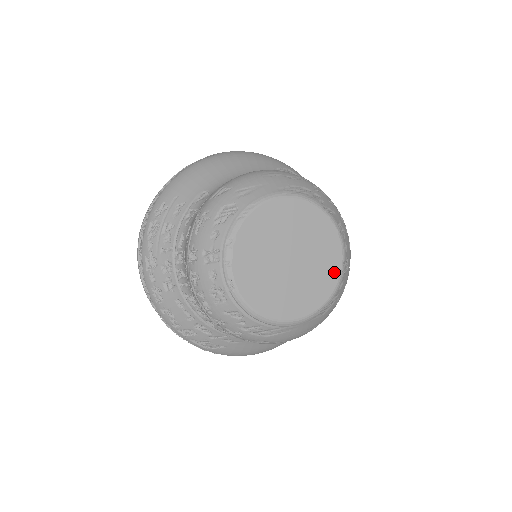
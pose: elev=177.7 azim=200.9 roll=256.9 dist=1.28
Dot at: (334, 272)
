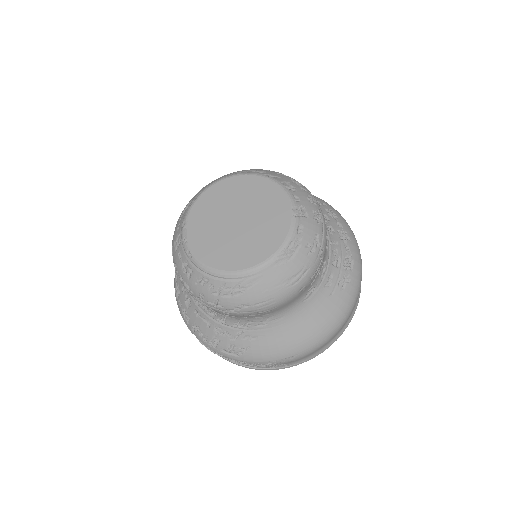
Dot at: (284, 218)
